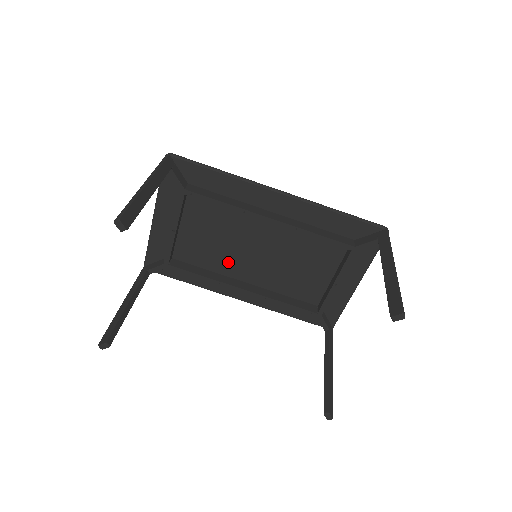
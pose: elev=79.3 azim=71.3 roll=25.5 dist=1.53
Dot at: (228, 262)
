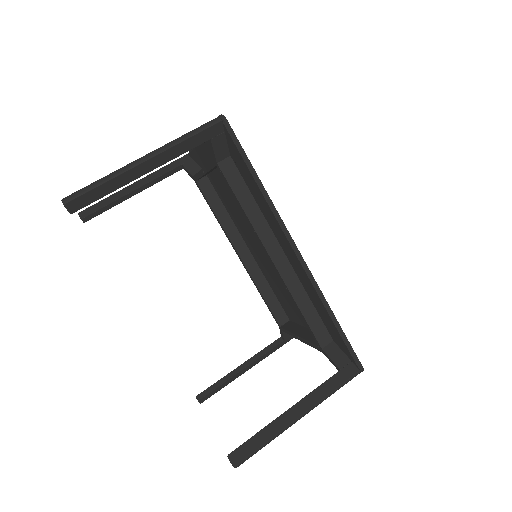
Dot at: (243, 228)
